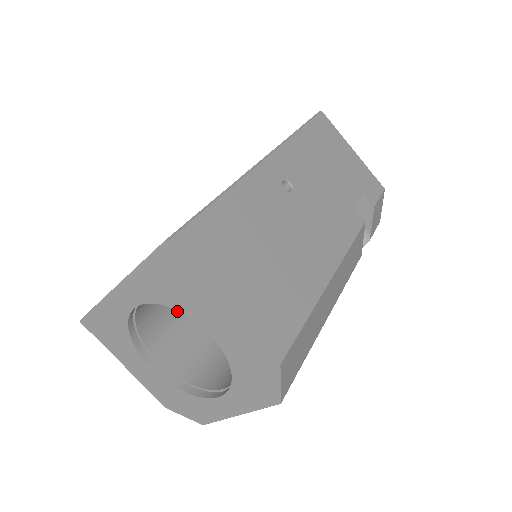
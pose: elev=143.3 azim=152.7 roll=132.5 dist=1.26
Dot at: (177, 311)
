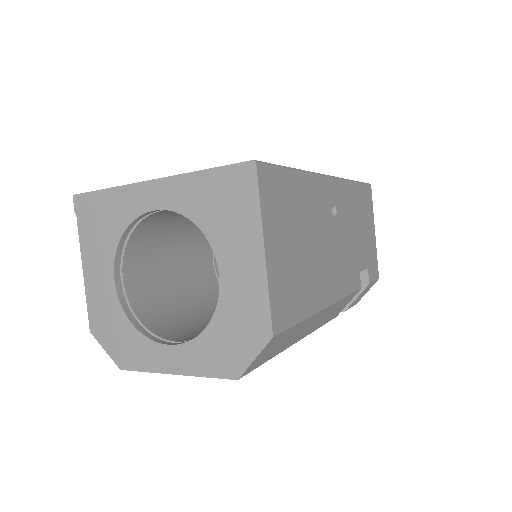
Dot at: (164, 252)
